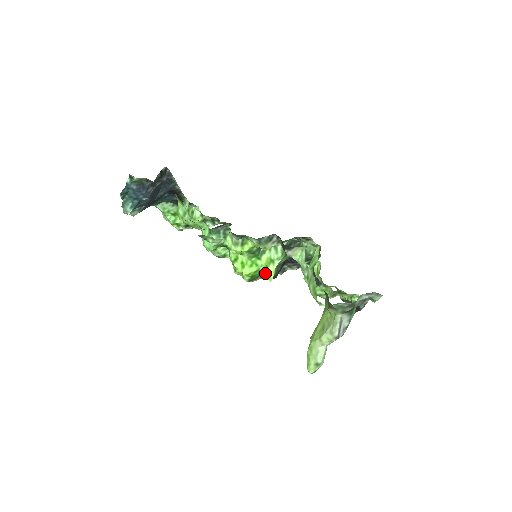
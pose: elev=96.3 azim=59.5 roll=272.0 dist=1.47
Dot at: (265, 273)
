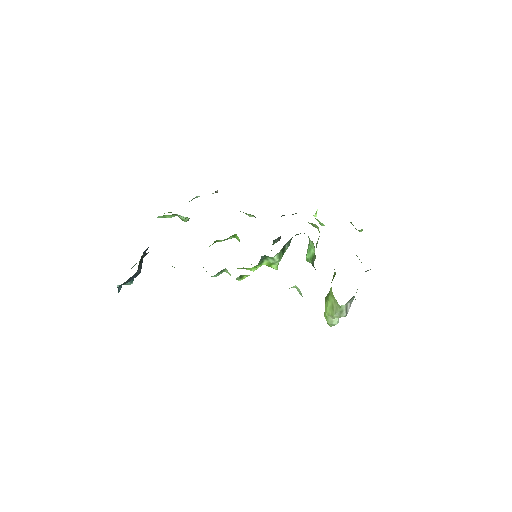
Dot at: occluded
